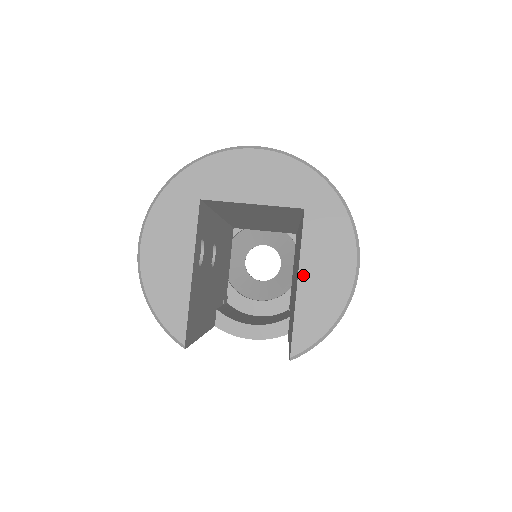
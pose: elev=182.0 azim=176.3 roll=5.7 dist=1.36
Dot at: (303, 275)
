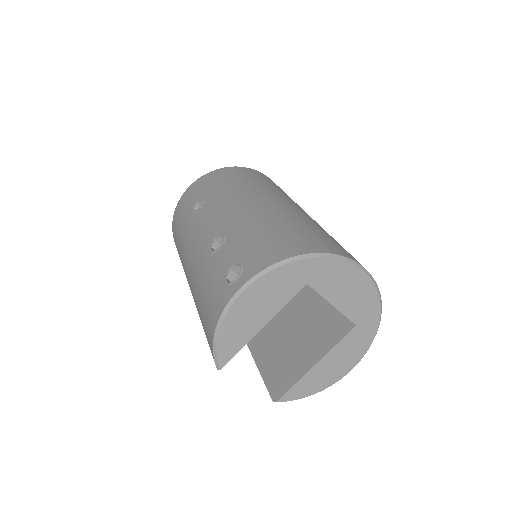
Dot at: (322, 362)
